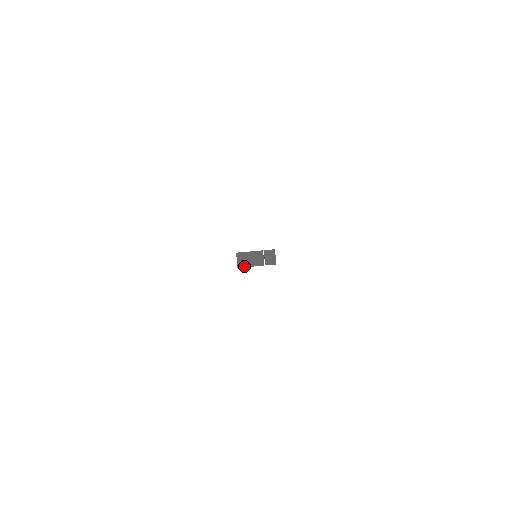
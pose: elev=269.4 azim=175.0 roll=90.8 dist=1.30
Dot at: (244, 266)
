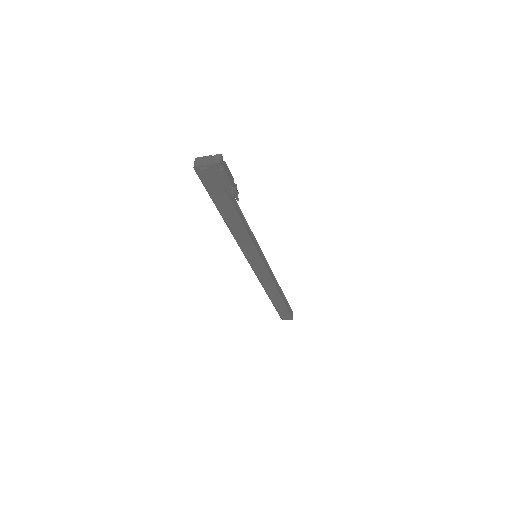
Dot at: (197, 165)
